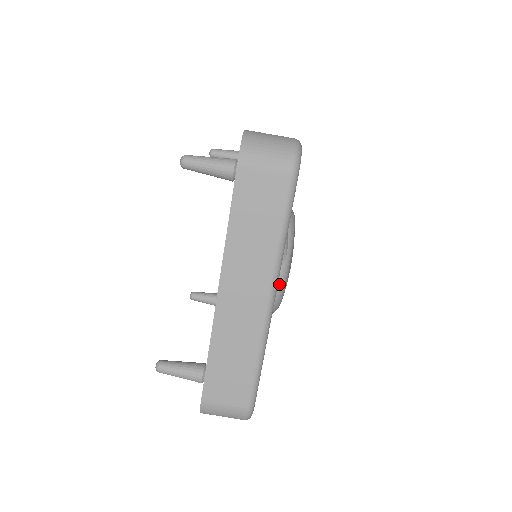
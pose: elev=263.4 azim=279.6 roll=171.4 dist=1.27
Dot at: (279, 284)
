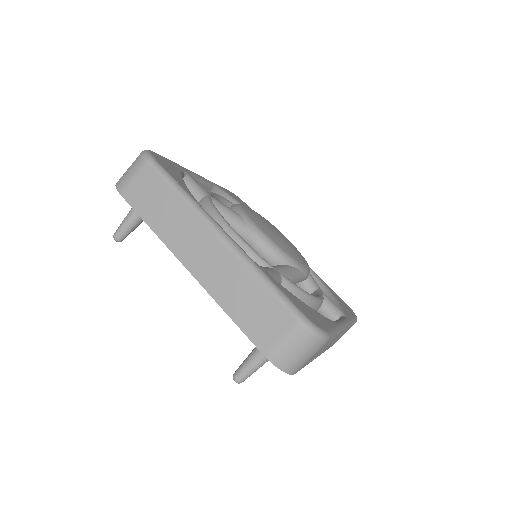
Dot at: (260, 240)
